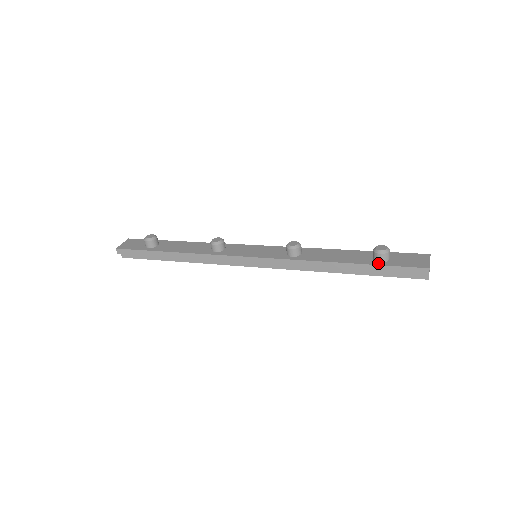
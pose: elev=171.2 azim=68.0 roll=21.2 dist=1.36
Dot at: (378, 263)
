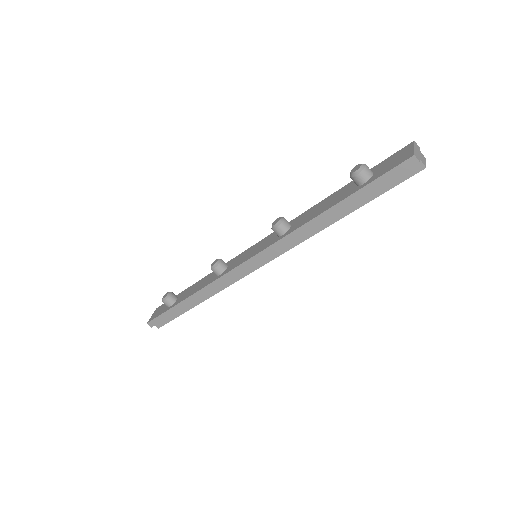
Dot at: (361, 186)
